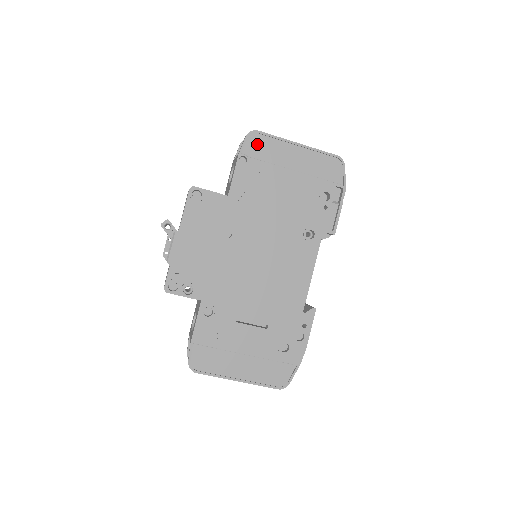
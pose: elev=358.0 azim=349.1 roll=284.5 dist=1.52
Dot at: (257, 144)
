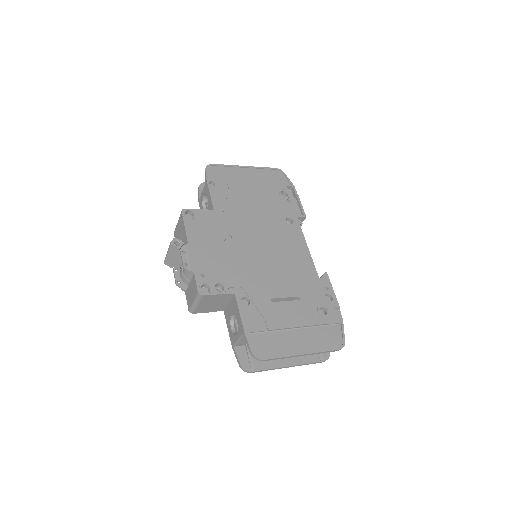
Dot at: (216, 173)
